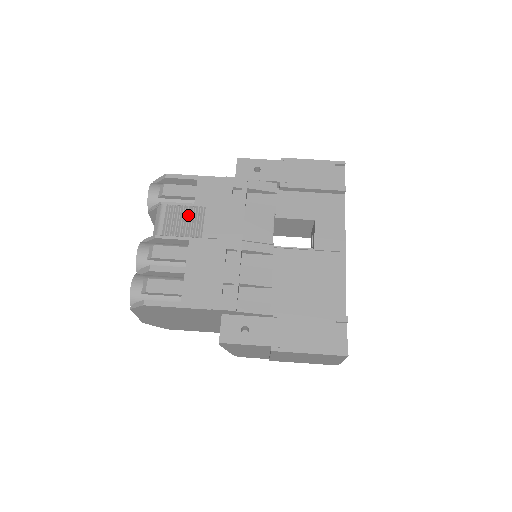
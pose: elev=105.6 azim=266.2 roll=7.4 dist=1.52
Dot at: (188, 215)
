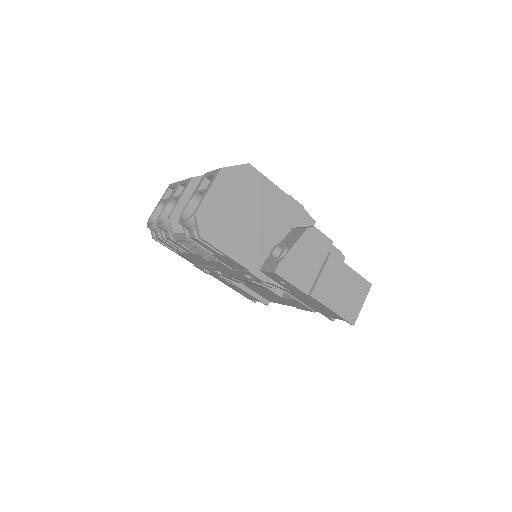
Dot at: (204, 253)
